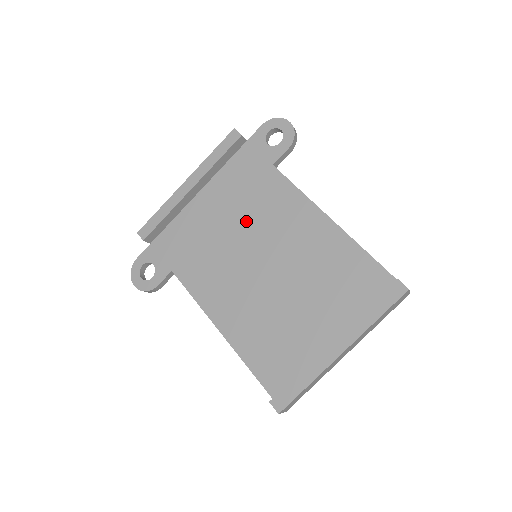
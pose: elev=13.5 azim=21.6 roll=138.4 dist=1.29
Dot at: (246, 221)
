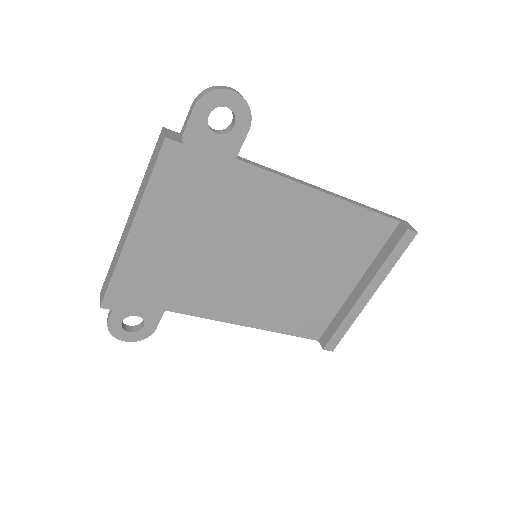
Dot at: (231, 232)
